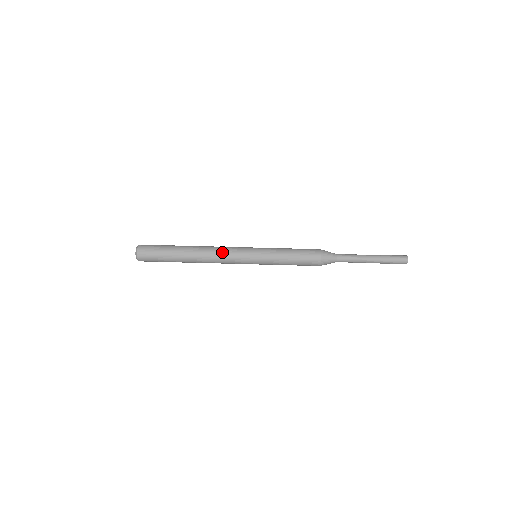
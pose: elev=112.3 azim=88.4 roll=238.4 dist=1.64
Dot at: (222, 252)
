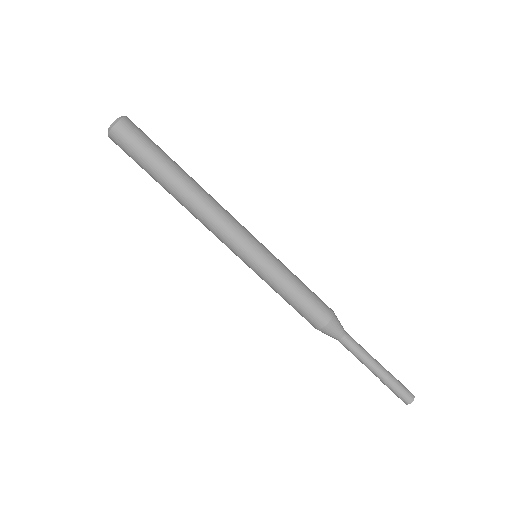
Dot at: (215, 226)
